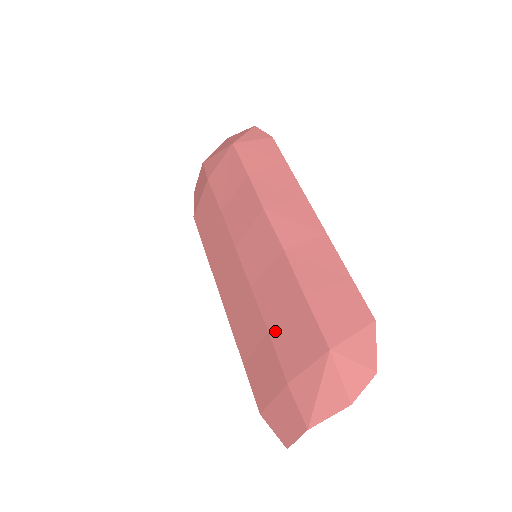
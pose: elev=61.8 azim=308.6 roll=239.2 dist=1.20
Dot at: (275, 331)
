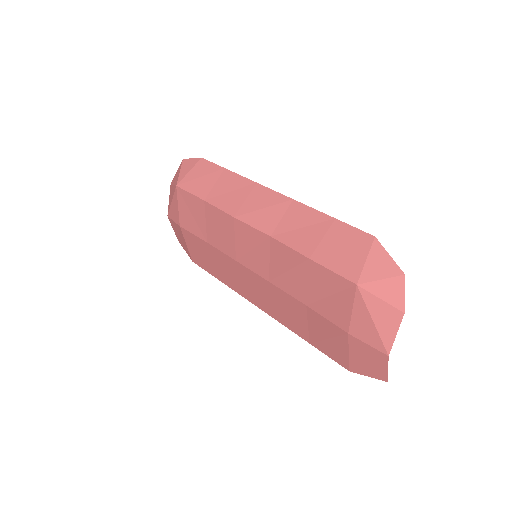
Dot at: (310, 301)
